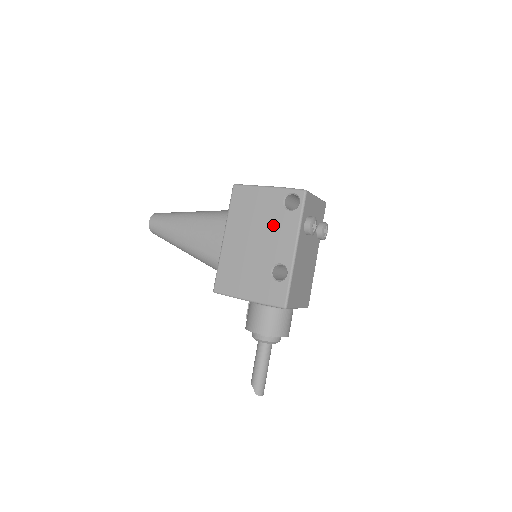
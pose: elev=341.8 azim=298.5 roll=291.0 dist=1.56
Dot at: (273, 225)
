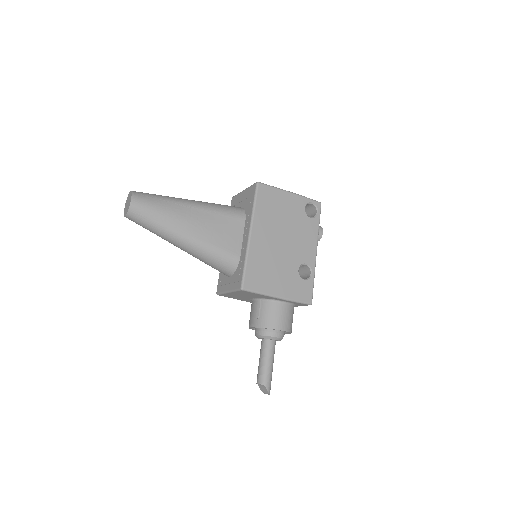
Dot at: (298, 228)
